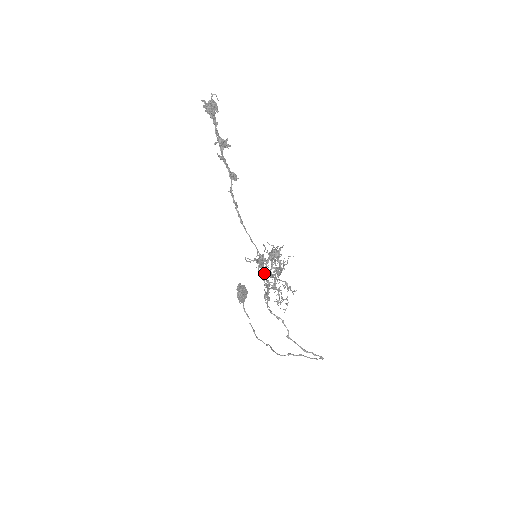
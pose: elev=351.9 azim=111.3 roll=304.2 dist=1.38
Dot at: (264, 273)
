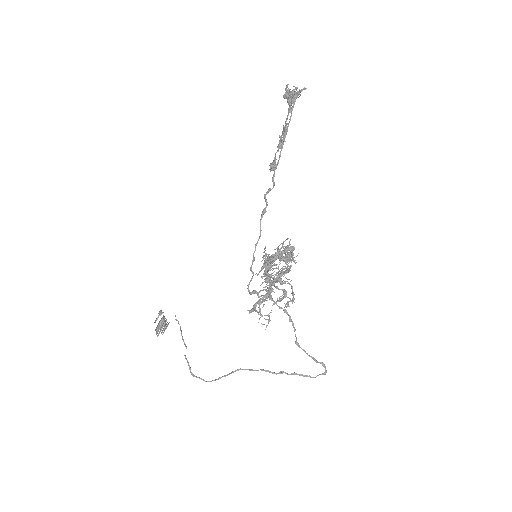
Dot at: (282, 268)
